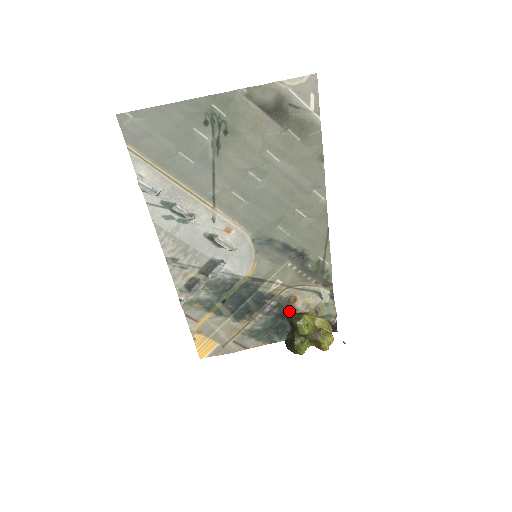
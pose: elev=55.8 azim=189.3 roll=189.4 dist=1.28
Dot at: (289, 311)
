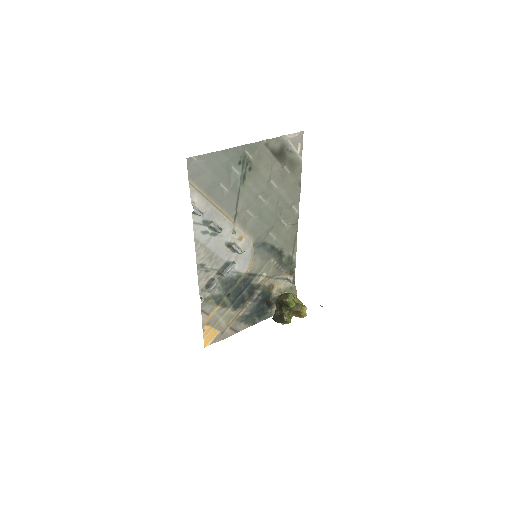
Dot at: (268, 296)
